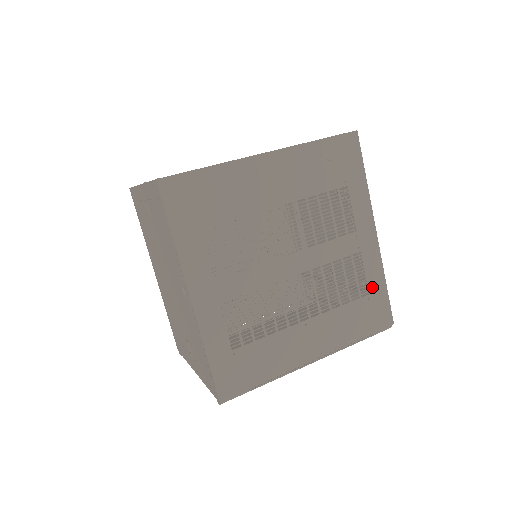
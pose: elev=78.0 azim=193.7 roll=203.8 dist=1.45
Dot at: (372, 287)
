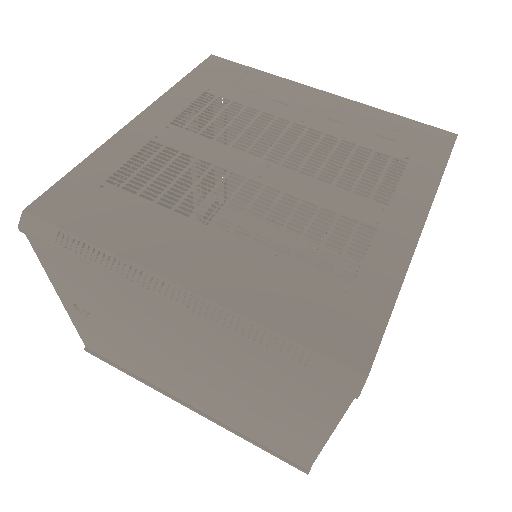
Dot at: (364, 283)
